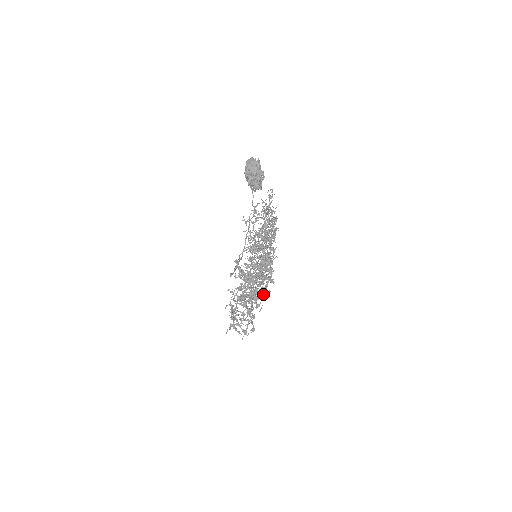
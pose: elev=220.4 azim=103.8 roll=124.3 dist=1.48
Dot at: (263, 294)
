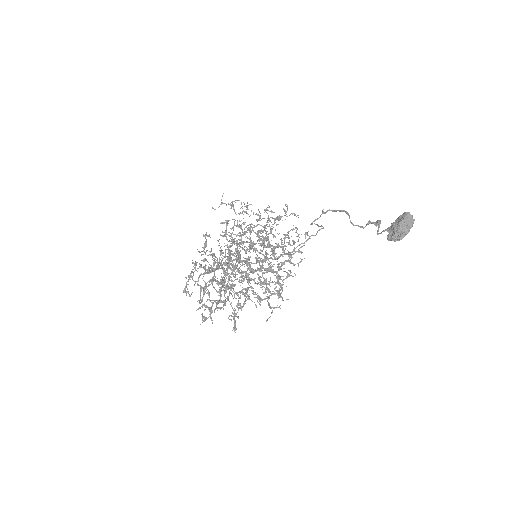
Dot at: occluded
